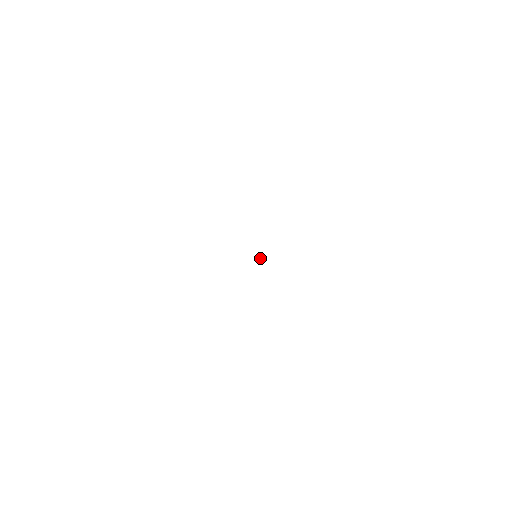
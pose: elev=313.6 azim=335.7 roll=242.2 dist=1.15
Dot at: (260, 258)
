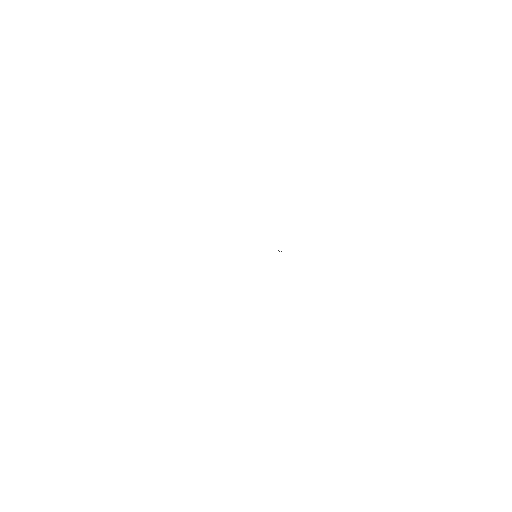
Dot at: (279, 251)
